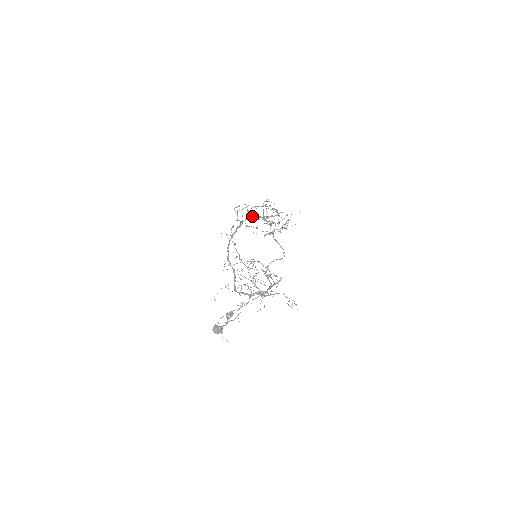
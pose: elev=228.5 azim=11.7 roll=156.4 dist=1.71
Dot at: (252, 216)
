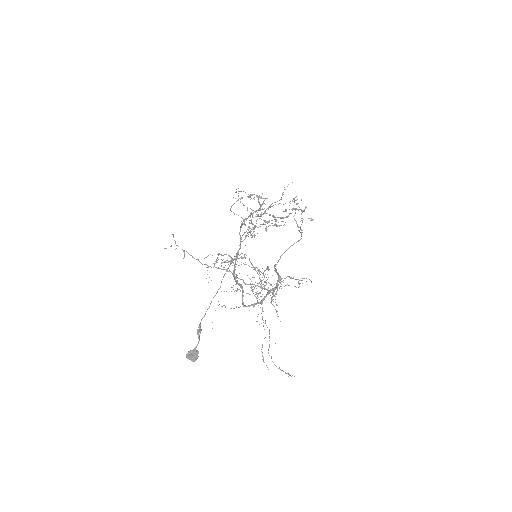
Dot at: (249, 220)
